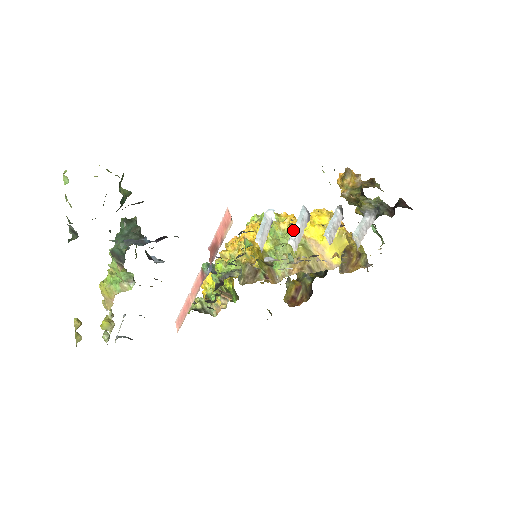
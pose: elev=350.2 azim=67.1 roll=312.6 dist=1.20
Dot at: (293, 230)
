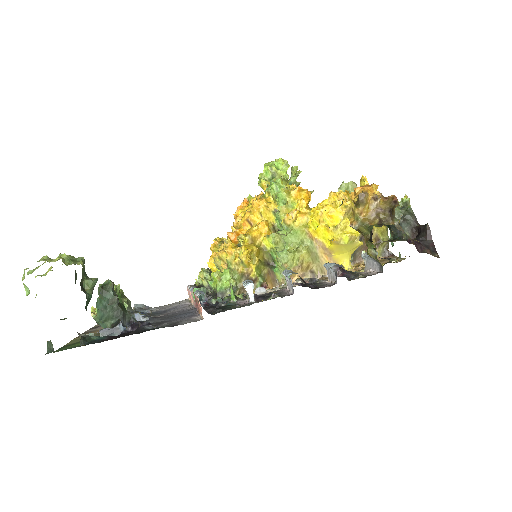
Dot at: (284, 274)
